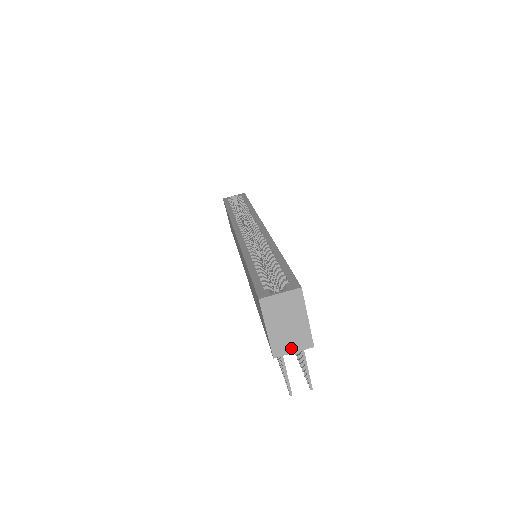
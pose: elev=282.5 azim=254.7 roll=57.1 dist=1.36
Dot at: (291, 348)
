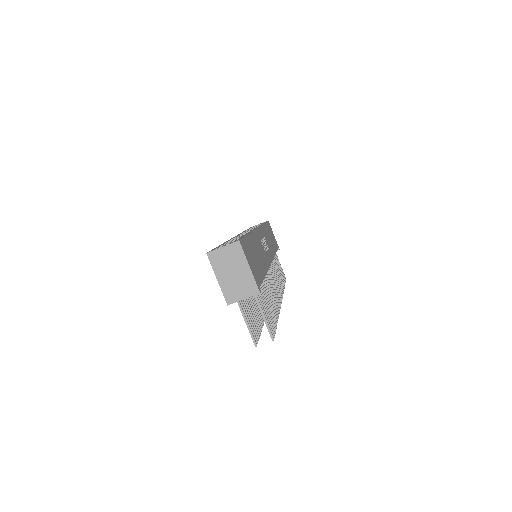
Dot at: (241, 295)
